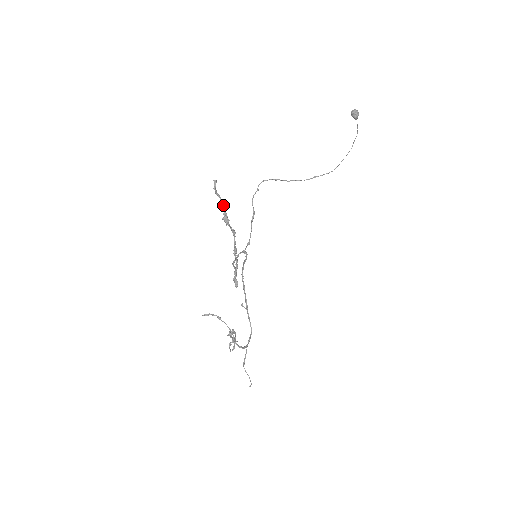
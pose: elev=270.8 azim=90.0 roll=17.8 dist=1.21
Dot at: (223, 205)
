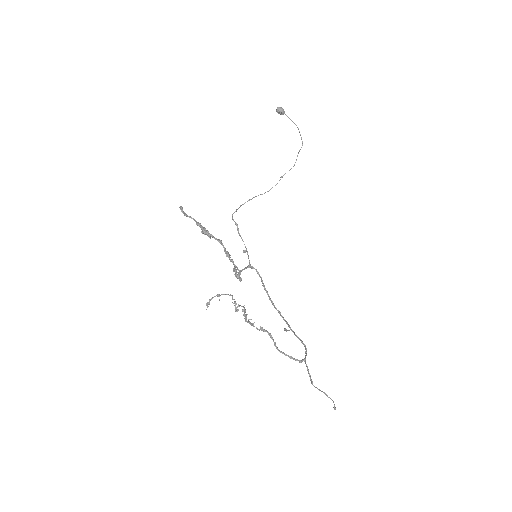
Dot at: (197, 222)
